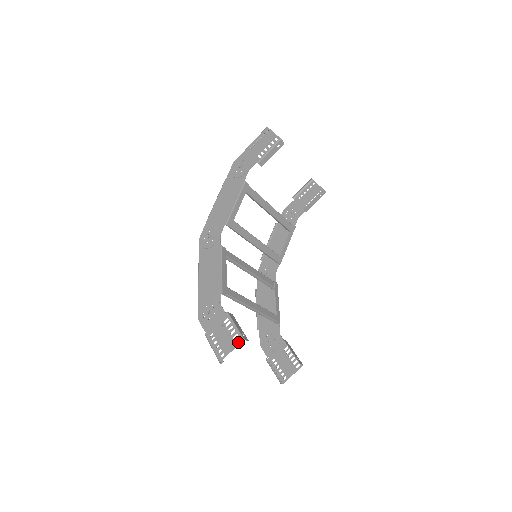
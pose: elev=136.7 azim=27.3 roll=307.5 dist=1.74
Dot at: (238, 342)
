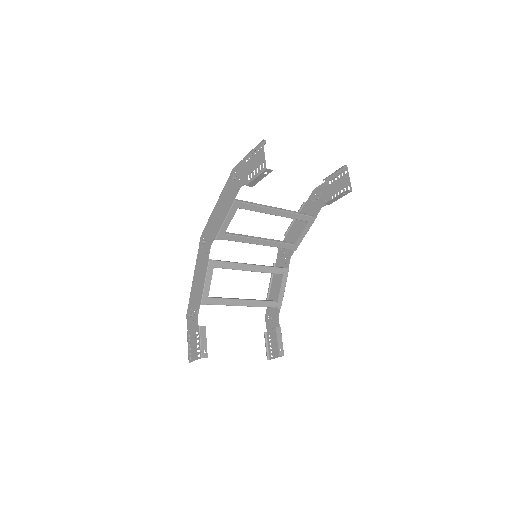
Dot at: (198, 357)
